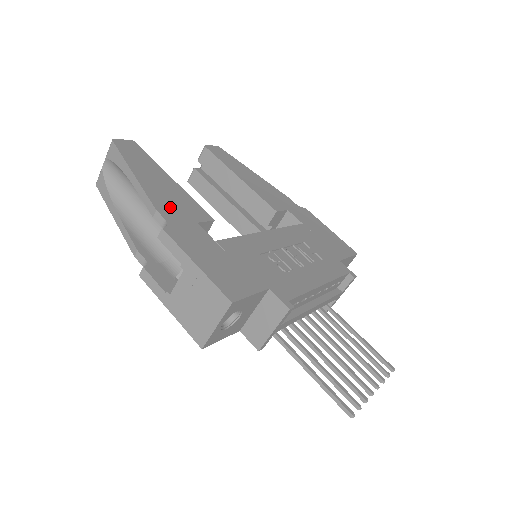
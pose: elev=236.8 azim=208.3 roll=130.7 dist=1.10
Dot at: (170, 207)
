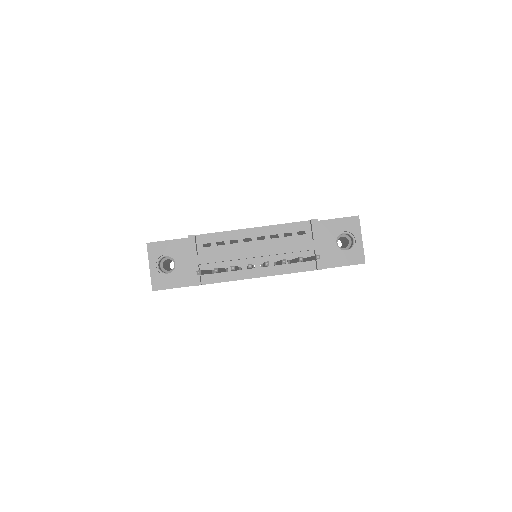
Dot at: occluded
